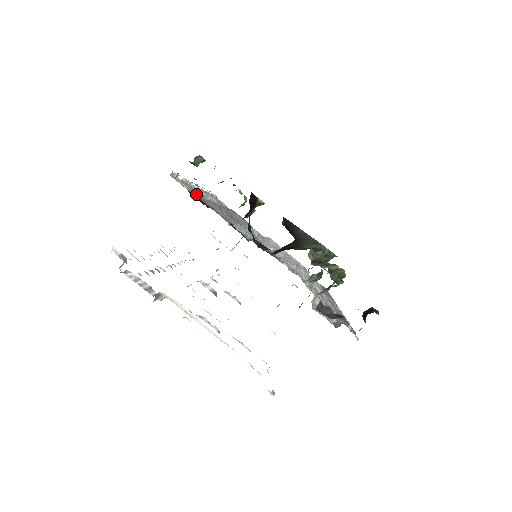
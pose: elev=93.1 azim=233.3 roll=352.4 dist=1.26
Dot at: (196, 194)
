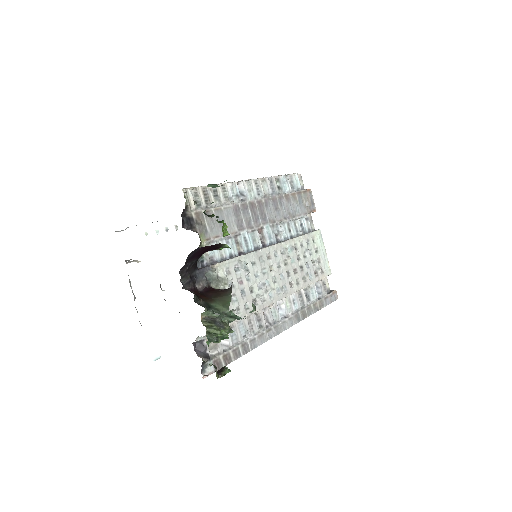
Dot at: (203, 206)
